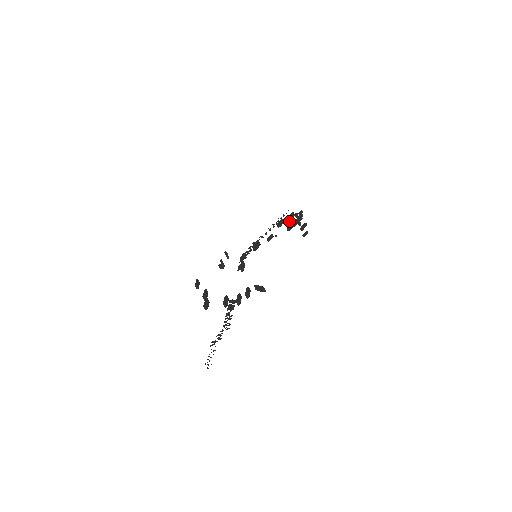
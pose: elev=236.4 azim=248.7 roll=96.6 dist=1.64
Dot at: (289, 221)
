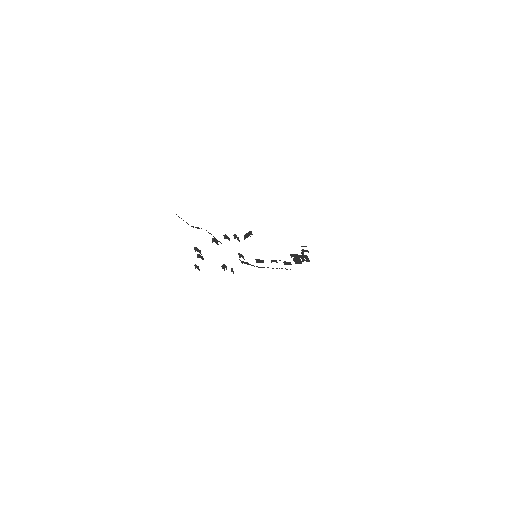
Dot at: (295, 258)
